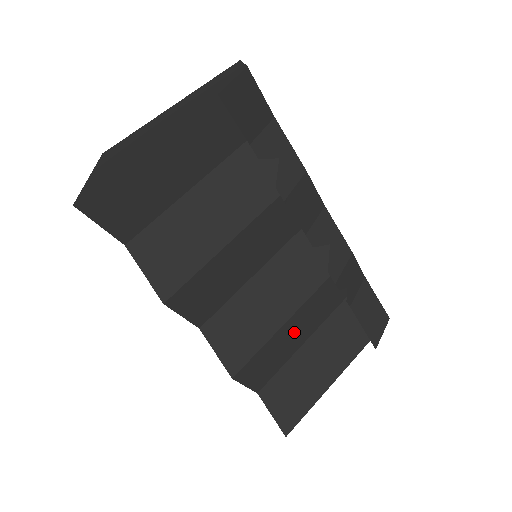
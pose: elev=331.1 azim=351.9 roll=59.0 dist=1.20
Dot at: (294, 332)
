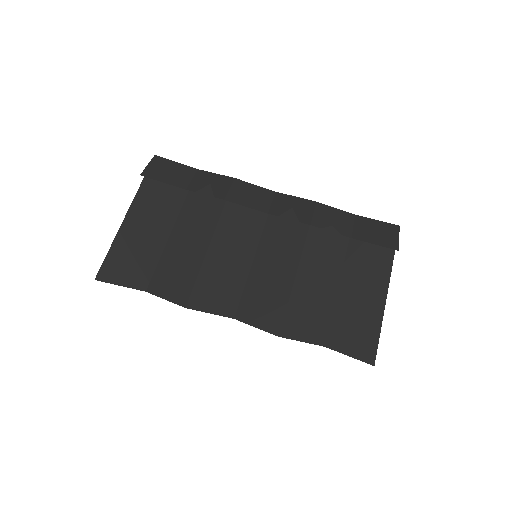
Dot at: (315, 281)
